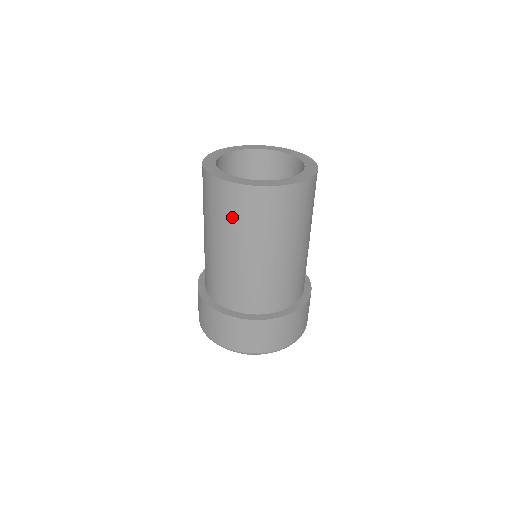
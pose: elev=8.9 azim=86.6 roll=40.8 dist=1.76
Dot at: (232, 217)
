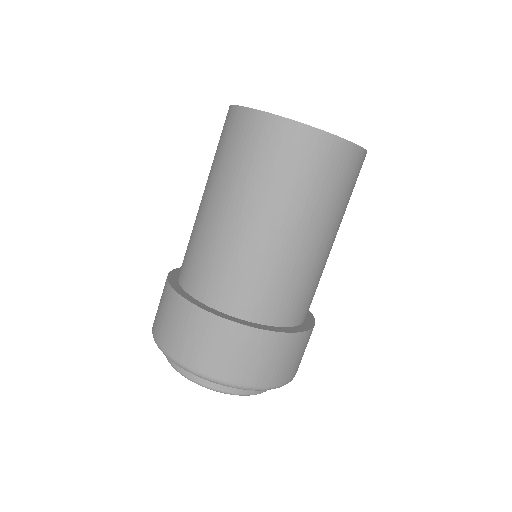
Dot at: (278, 170)
